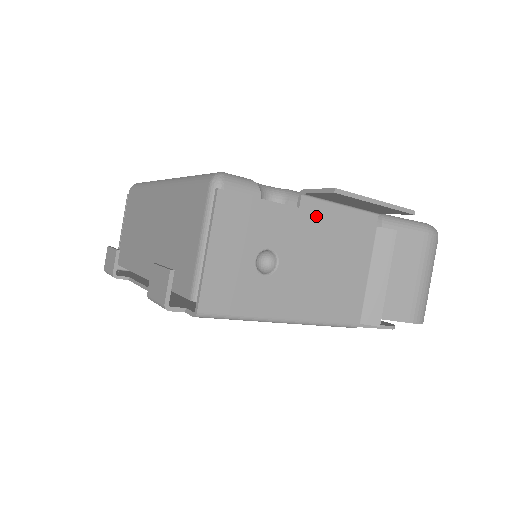
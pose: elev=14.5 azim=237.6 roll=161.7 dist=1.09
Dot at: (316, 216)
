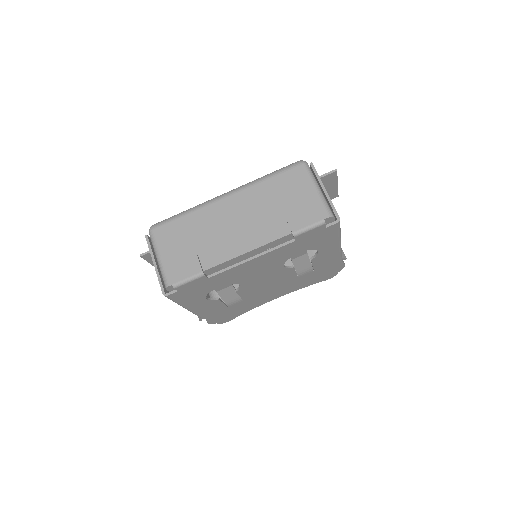
Dot at: occluded
